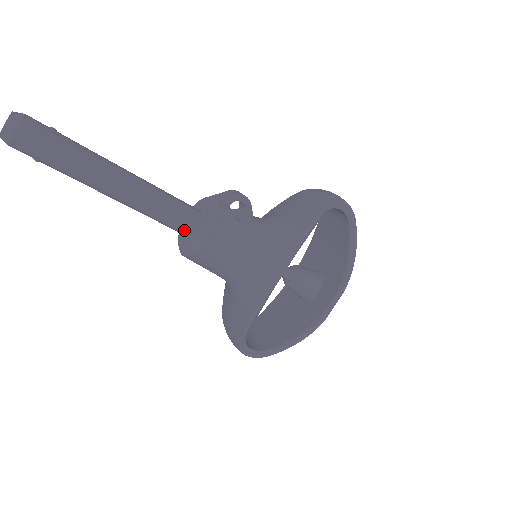
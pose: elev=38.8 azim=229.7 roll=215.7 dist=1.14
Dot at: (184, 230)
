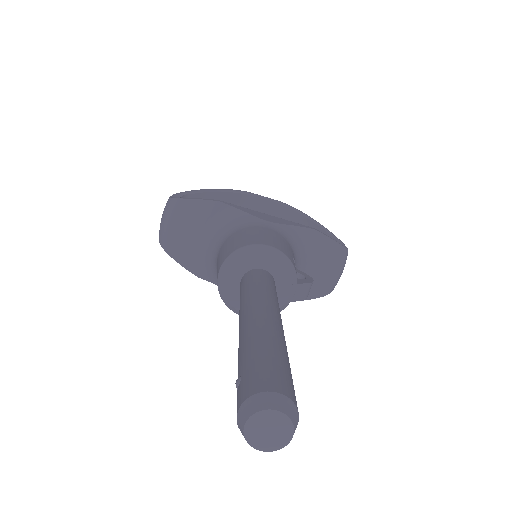
Dot at: occluded
